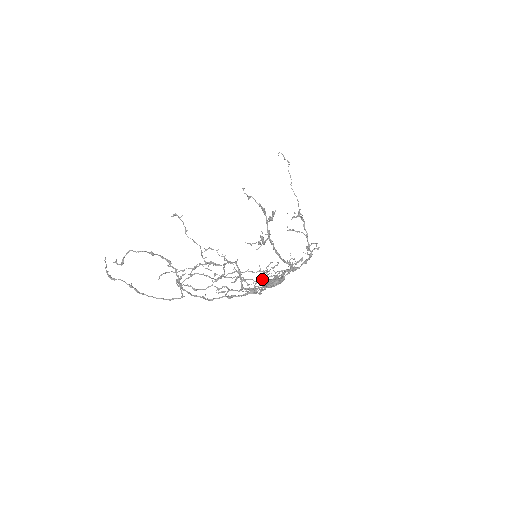
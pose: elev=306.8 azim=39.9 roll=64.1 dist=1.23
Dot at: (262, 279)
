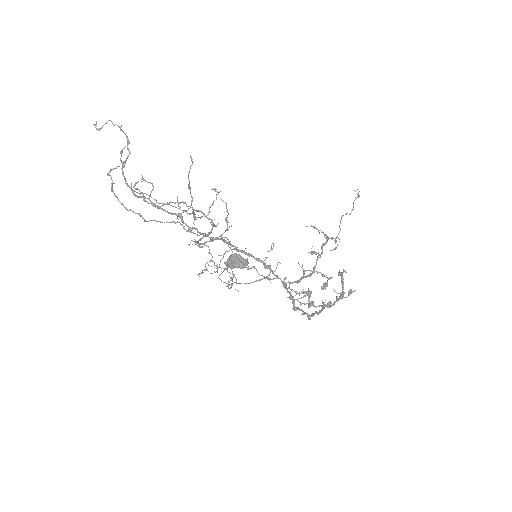
Dot at: (226, 251)
